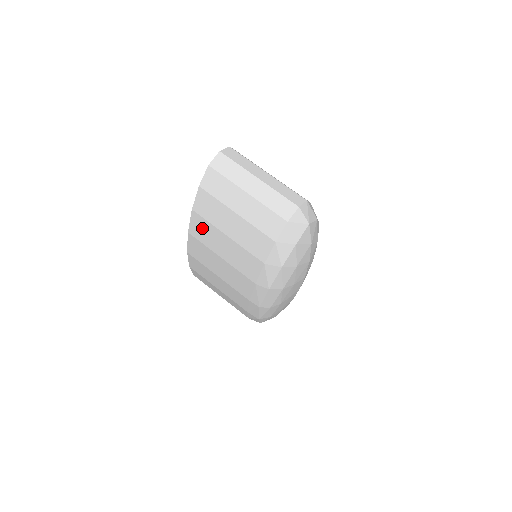
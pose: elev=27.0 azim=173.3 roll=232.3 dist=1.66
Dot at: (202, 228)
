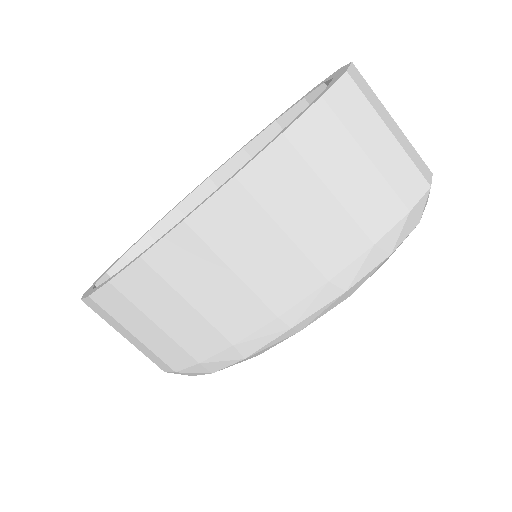
Dot at: (280, 171)
